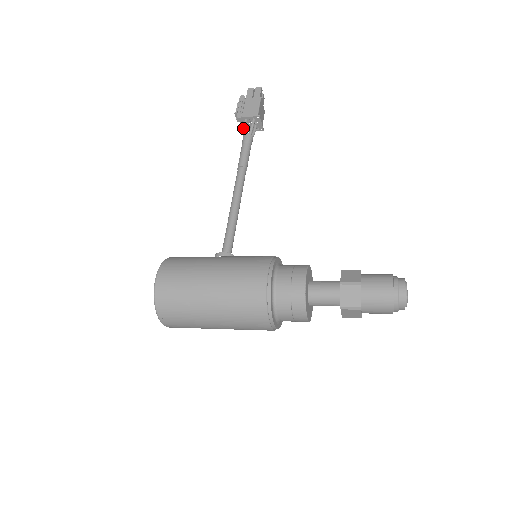
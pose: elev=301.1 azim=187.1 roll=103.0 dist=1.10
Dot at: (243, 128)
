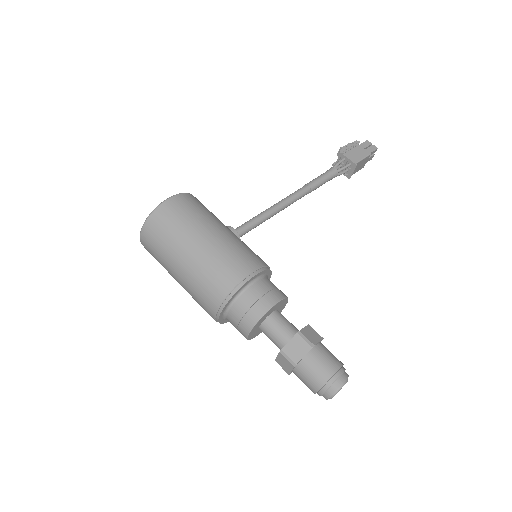
Dot at: occluded
